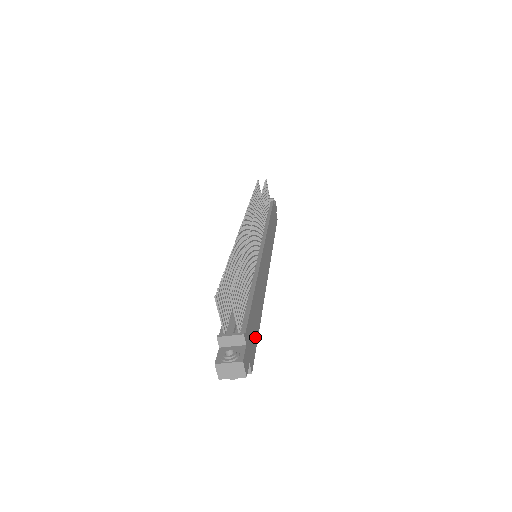
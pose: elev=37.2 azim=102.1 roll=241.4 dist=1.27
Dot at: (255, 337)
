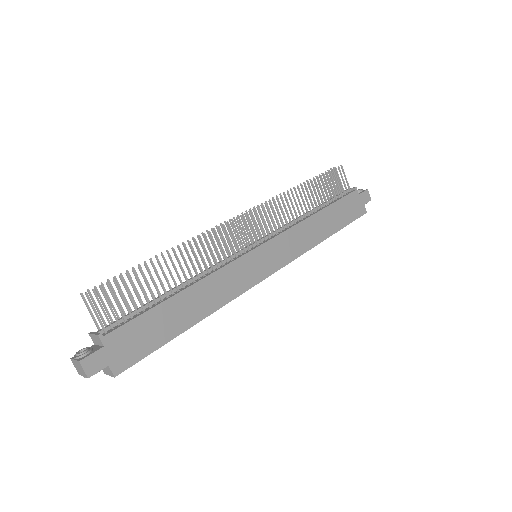
Dot at: (153, 342)
